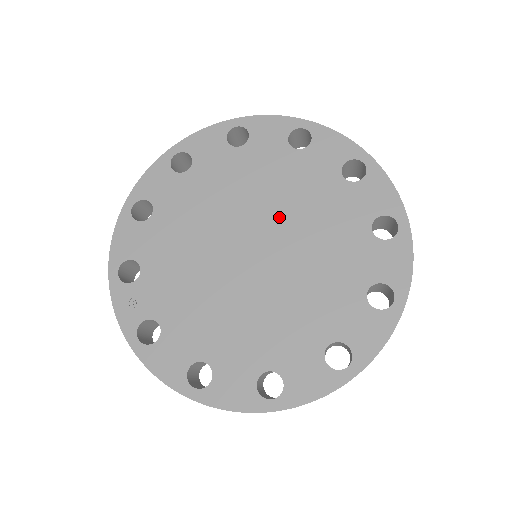
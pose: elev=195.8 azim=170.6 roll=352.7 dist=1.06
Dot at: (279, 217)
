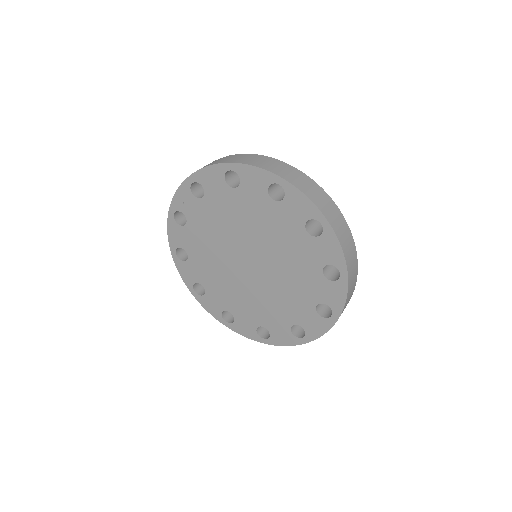
Dot at: (274, 273)
